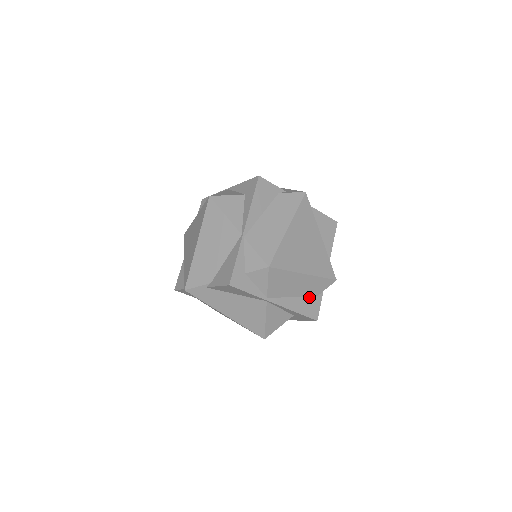
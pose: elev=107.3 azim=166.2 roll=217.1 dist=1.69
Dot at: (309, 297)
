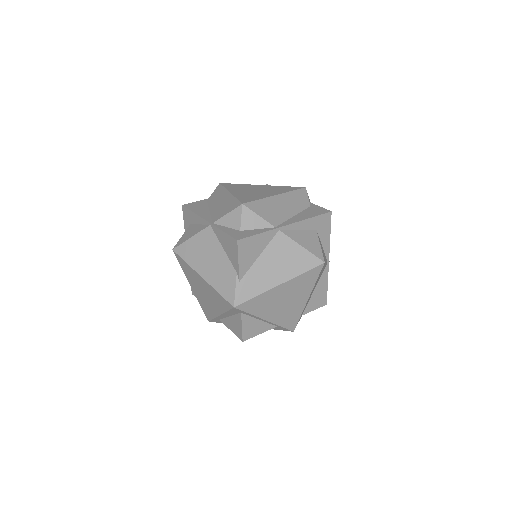
Dot at: (305, 210)
